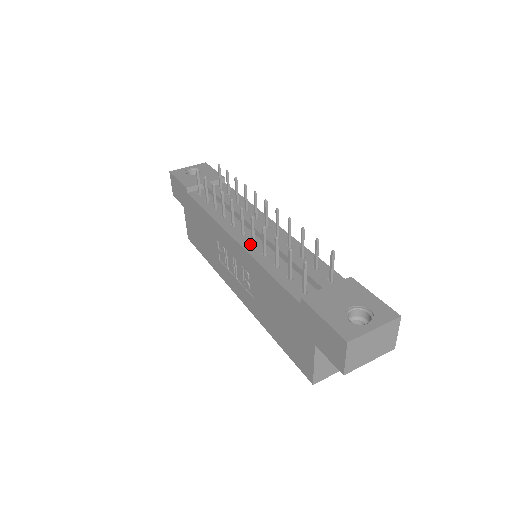
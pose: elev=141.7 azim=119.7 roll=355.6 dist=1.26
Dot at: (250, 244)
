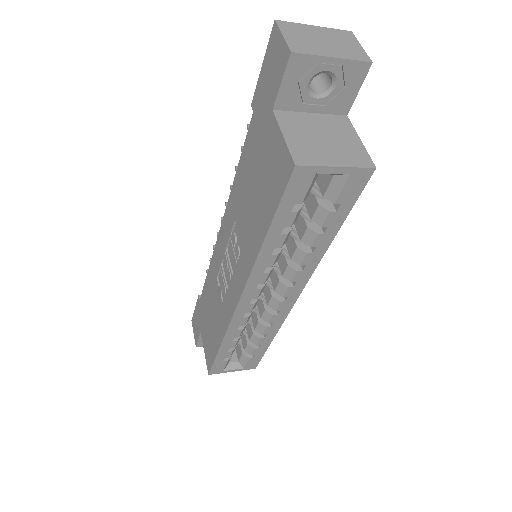
Dot at: occluded
